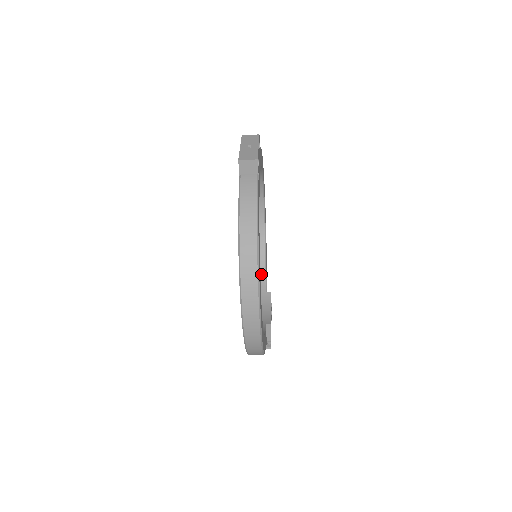
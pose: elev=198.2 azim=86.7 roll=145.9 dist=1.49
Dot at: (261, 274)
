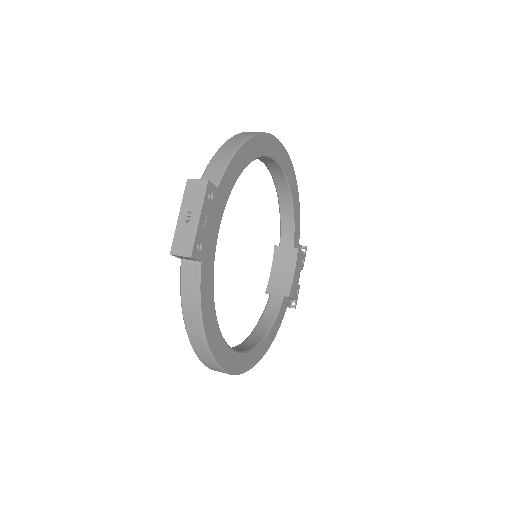
Dot at: (288, 226)
